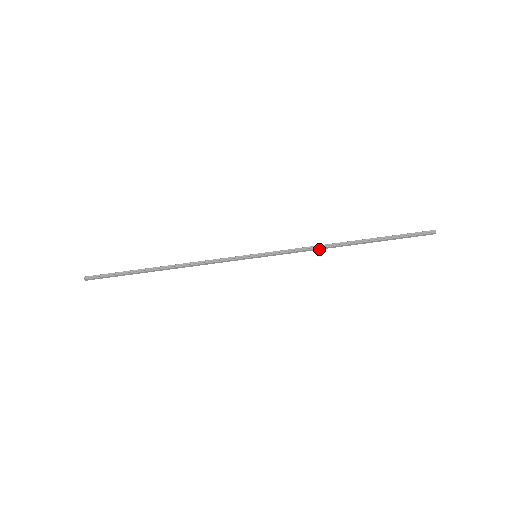
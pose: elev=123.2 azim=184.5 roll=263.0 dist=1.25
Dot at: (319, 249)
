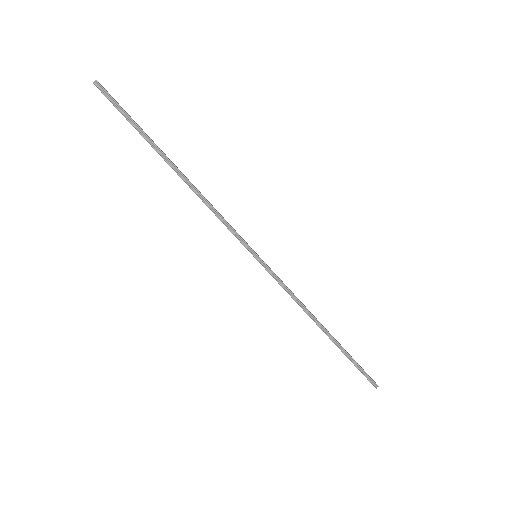
Dot at: (301, 307)
